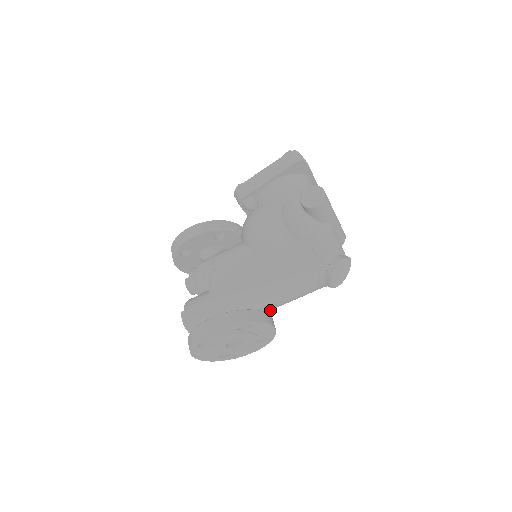
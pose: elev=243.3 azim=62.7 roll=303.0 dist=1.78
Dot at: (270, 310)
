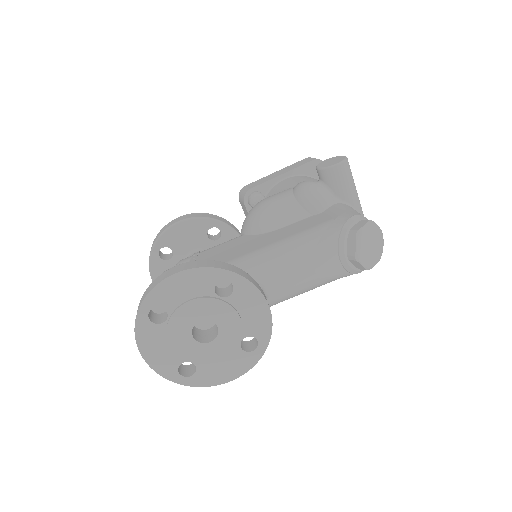
Dot at: (266, 294)
